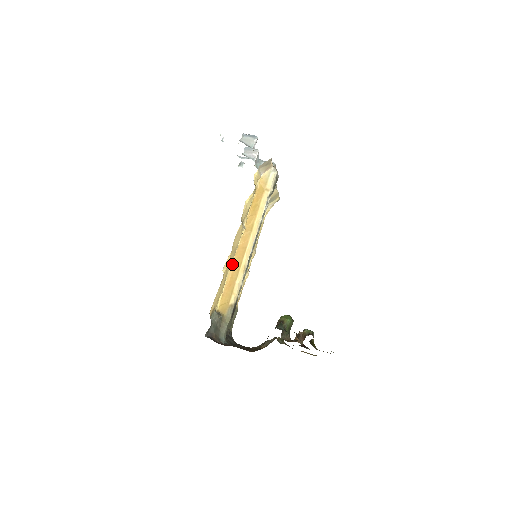
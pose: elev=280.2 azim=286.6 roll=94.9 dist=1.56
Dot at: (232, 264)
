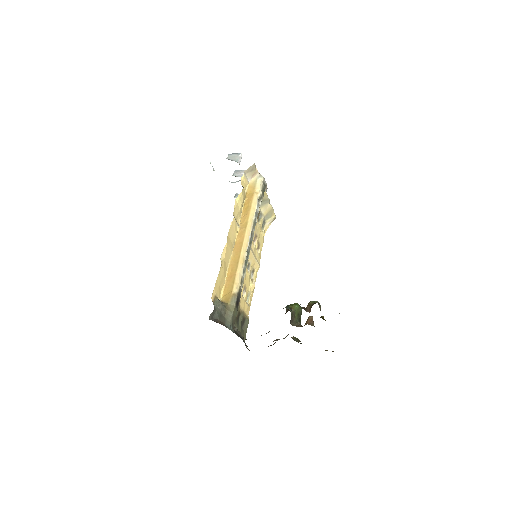
Dot at: (231, 259)
